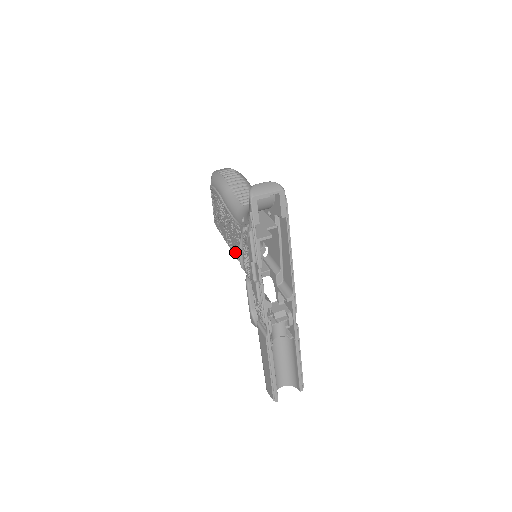
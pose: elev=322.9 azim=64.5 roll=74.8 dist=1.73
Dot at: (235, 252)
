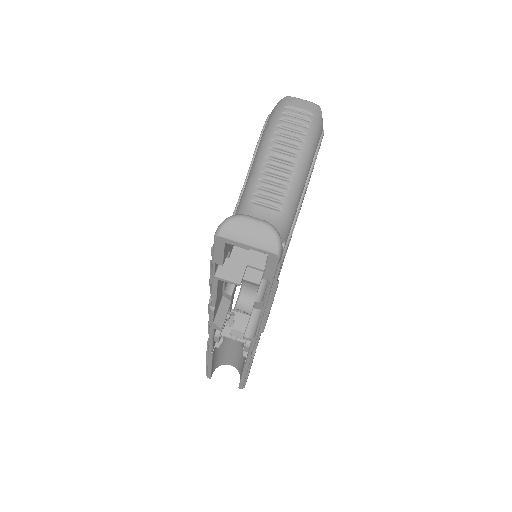
Dot at: occluded
